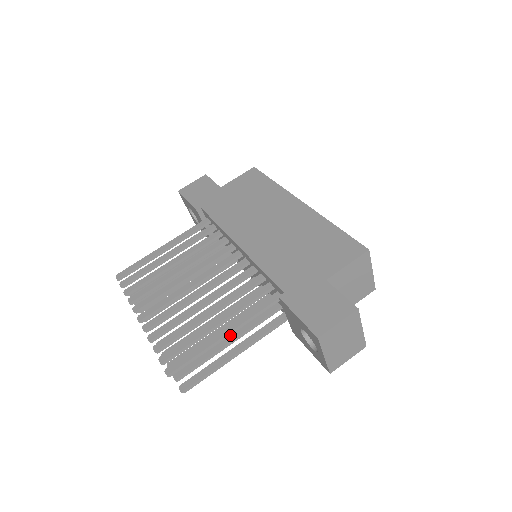
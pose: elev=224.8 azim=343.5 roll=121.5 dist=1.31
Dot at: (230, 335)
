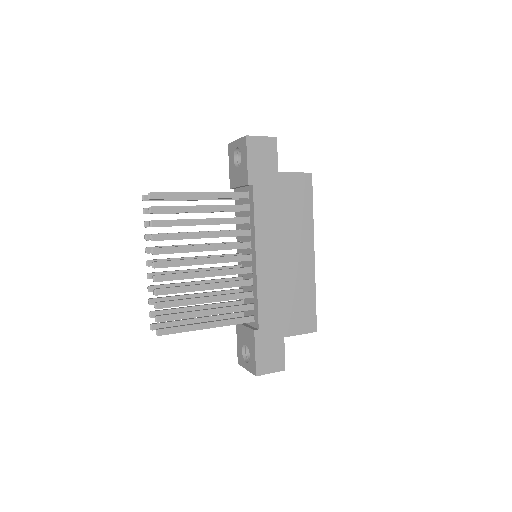
Dot at: (202, 306)
